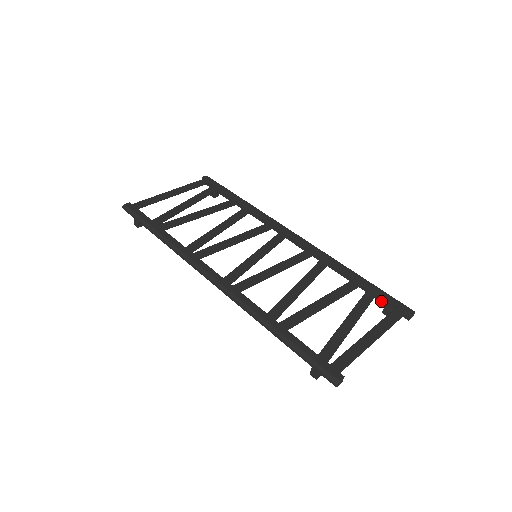
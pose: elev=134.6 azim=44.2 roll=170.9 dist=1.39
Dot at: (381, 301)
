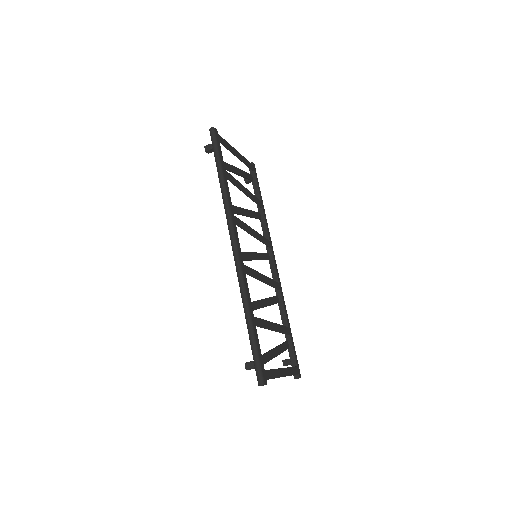
Dot at: (290, 354)
